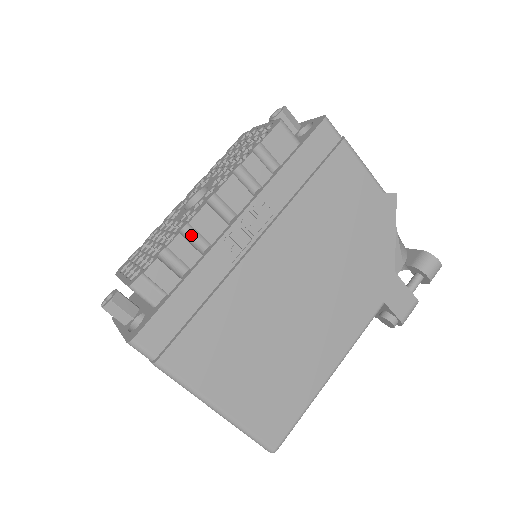
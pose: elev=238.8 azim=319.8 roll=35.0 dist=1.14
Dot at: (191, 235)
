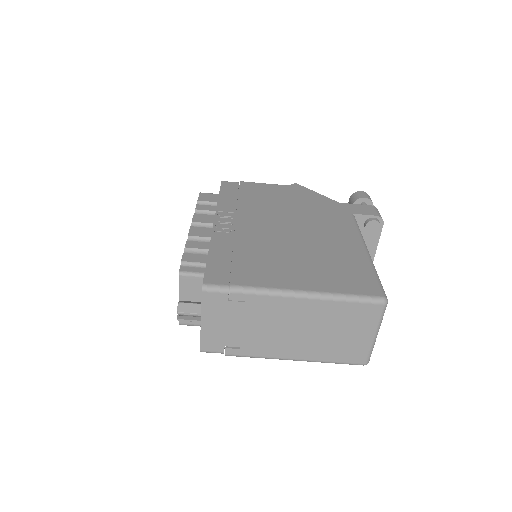
Dot at: occluded
